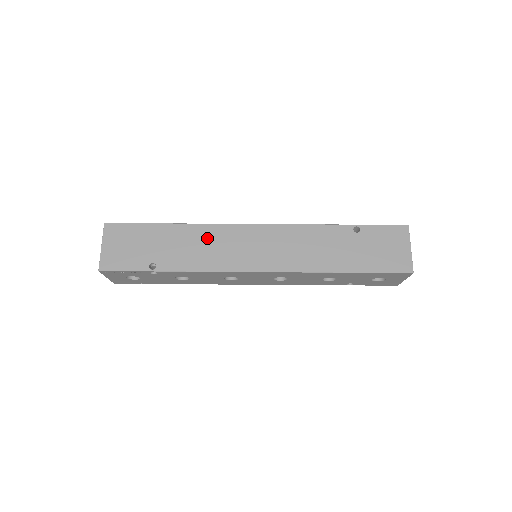
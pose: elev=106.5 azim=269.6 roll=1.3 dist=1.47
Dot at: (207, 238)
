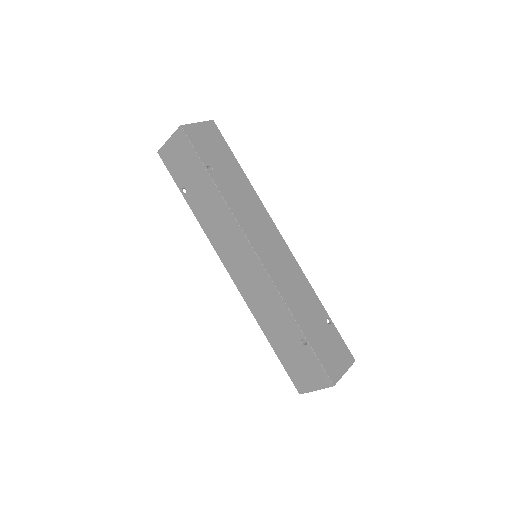
Dot at: (223, 220)
